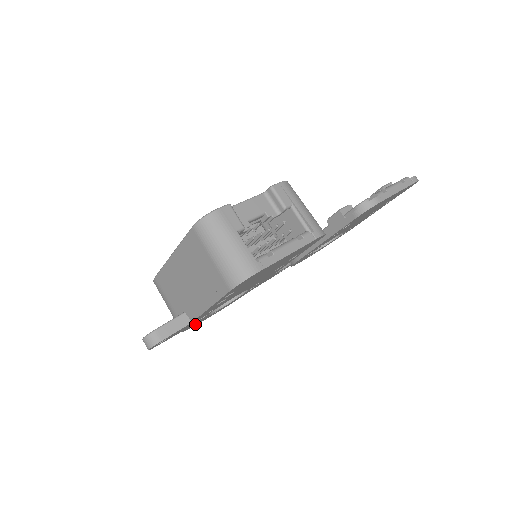
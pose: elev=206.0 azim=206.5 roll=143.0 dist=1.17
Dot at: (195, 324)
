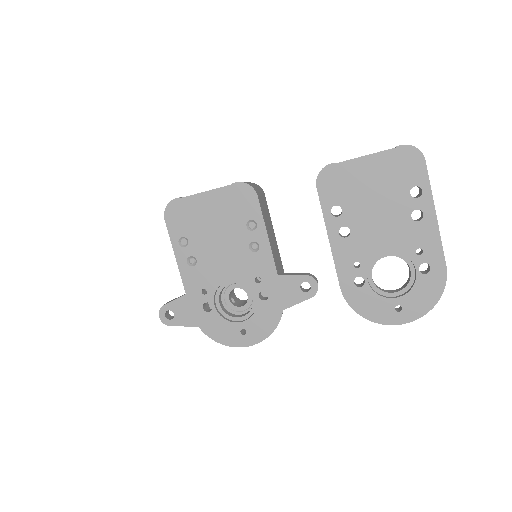
Dot at: (221, 335)
